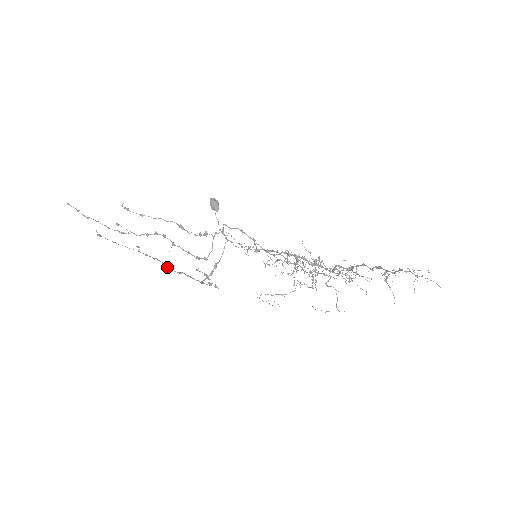
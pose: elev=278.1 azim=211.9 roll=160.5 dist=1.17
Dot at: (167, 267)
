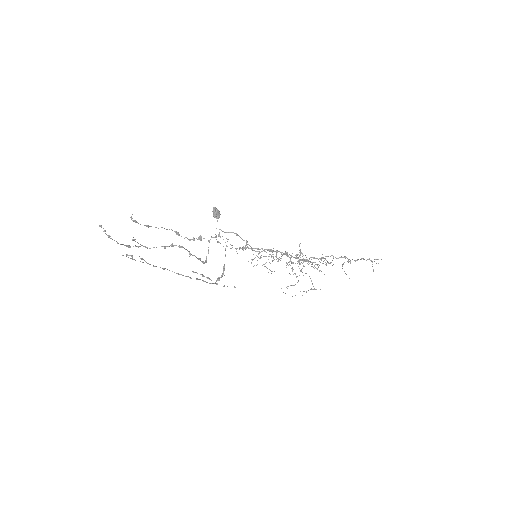
Dot at: (187, 276)
